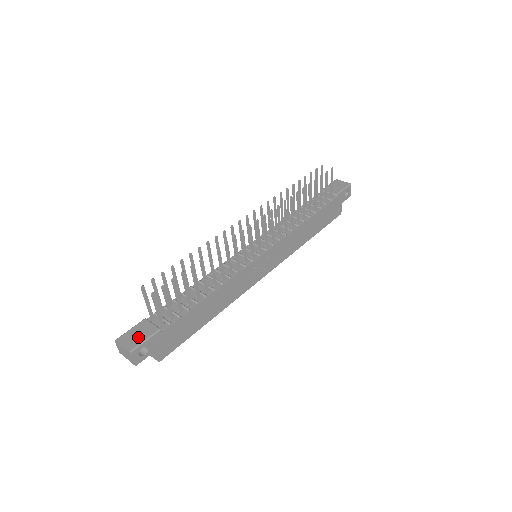
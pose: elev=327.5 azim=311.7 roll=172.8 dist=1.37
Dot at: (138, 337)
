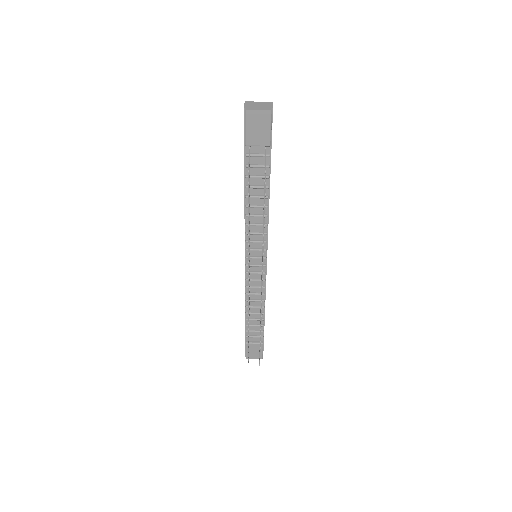
Dot at: (257, 353)
